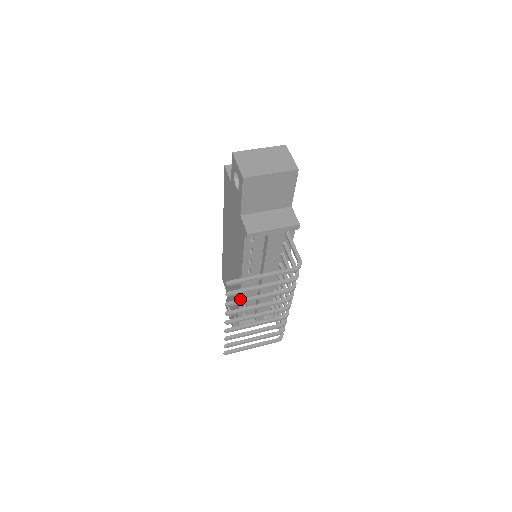
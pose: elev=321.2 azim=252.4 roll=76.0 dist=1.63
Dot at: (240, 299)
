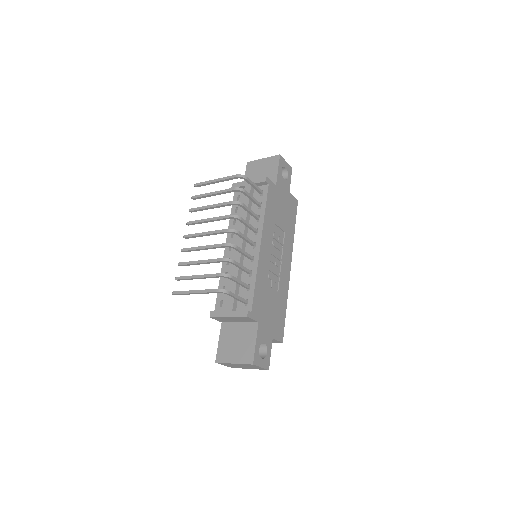
Dot at: (200, 208)
